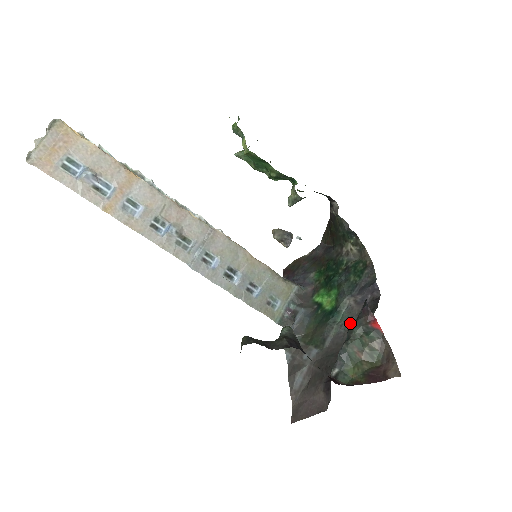
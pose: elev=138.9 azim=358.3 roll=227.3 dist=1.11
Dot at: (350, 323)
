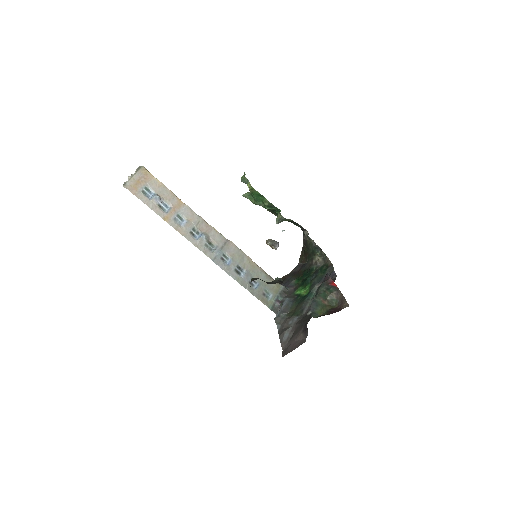
Dot at: occluded
